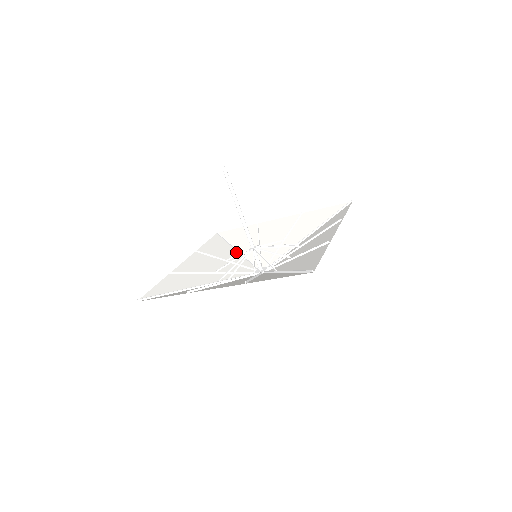
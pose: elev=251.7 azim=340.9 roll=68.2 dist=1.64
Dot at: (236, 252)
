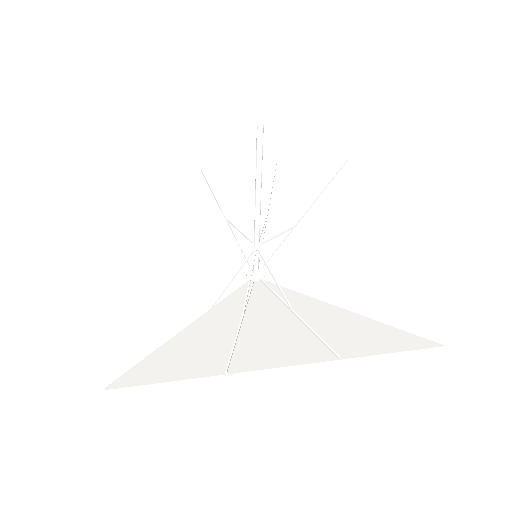
Dot at: (187, 227)
